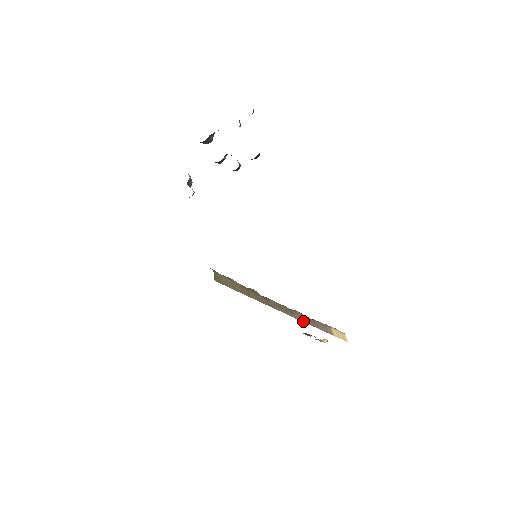
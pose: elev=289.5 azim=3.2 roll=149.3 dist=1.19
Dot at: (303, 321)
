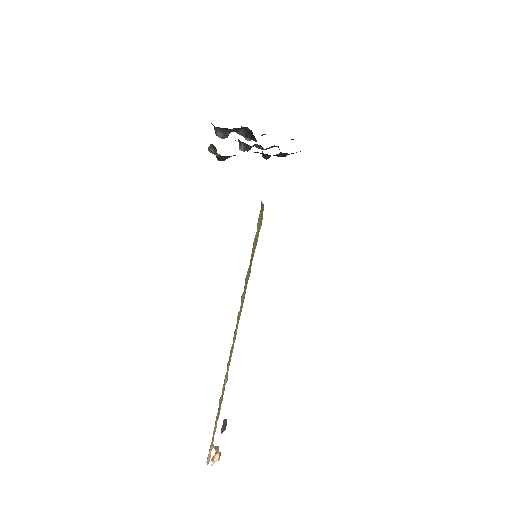
Dot at: occluded
